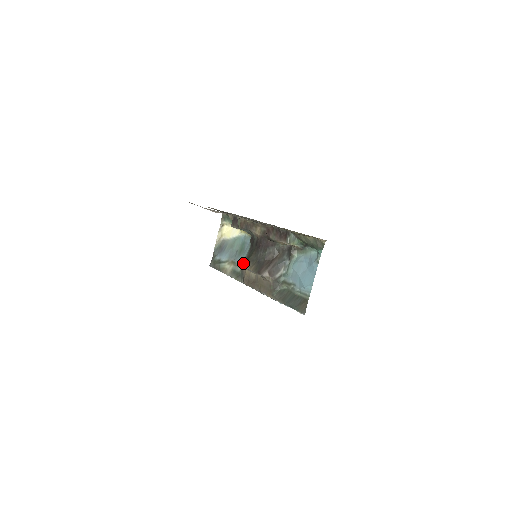
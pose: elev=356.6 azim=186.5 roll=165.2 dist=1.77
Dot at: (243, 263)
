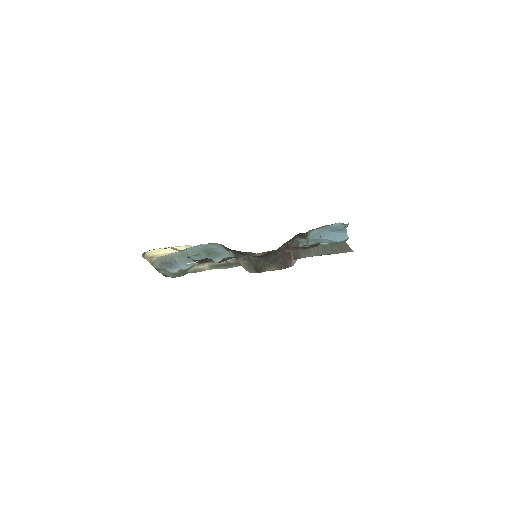
Dot at: (253, 271)
